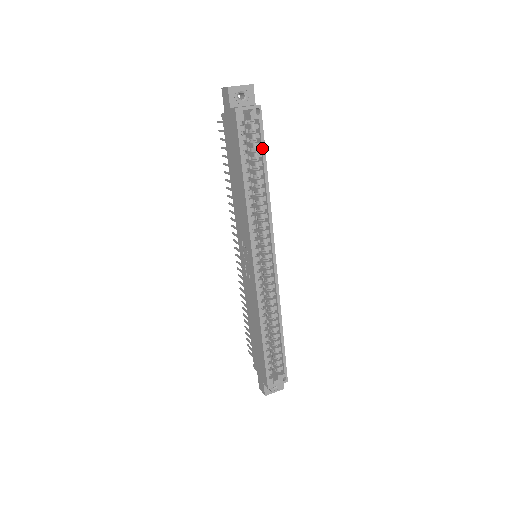
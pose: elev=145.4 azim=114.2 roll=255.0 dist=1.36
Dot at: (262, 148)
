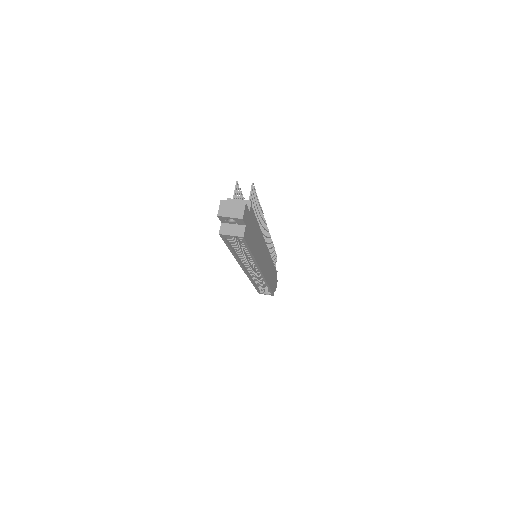
Dot at: (247, 248)
